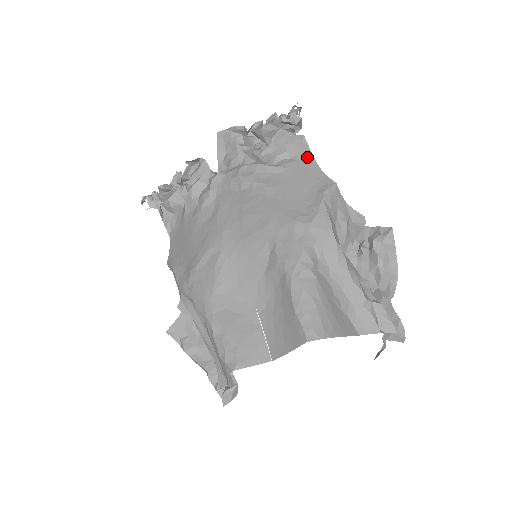
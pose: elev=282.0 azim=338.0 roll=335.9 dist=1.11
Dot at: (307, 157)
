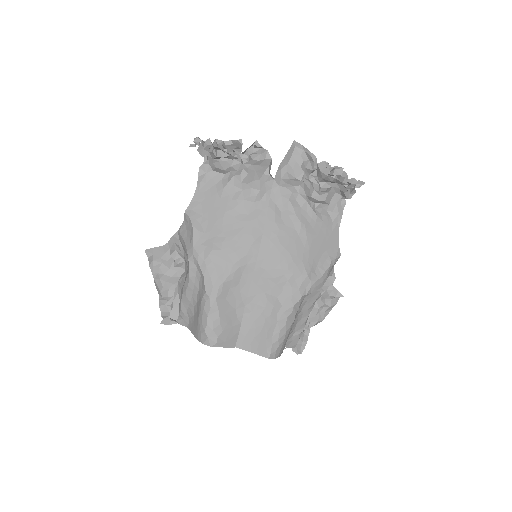
Dot at: (337, 220)
